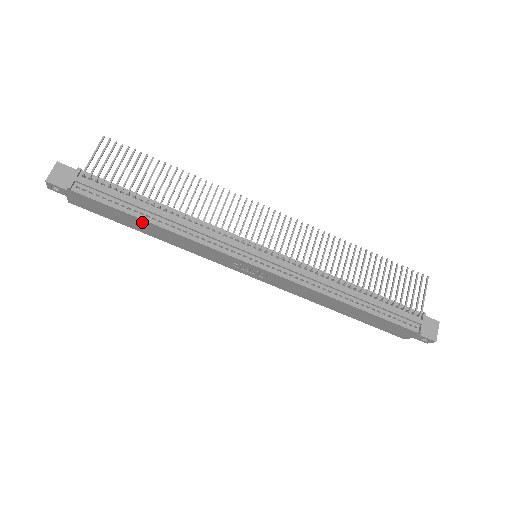
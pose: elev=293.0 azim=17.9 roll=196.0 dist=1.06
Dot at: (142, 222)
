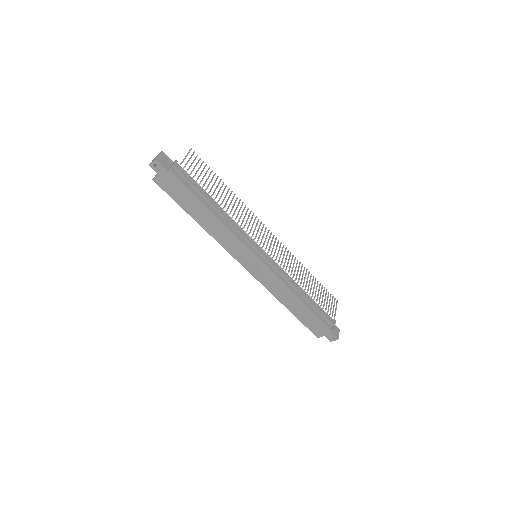
Dot at: (203, 209)
